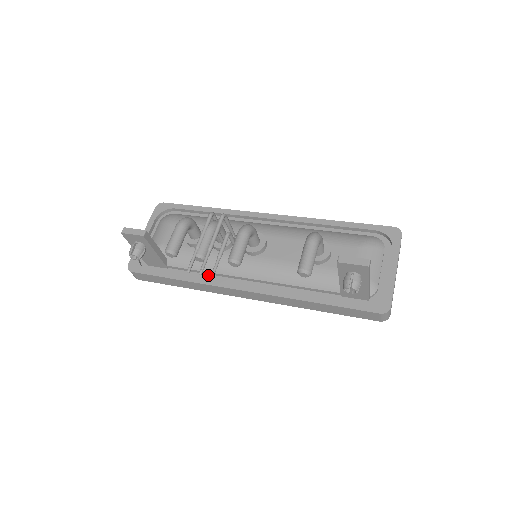
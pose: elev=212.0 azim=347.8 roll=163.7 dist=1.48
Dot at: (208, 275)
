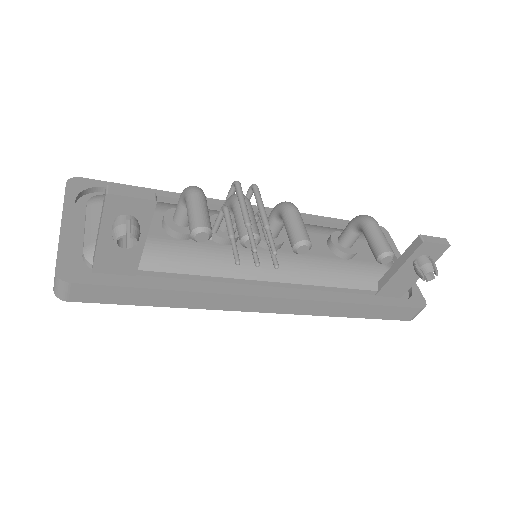
Dot at: (208, 282)
